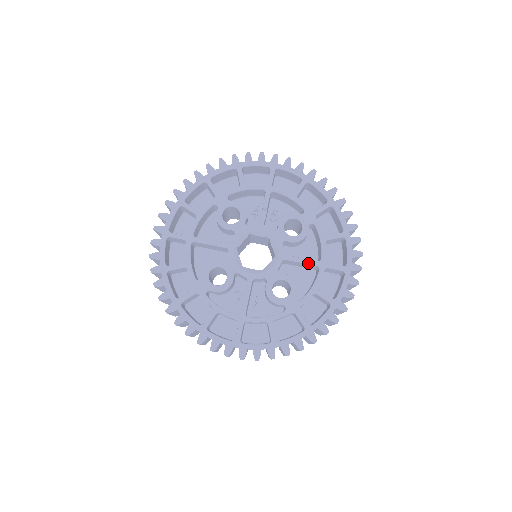
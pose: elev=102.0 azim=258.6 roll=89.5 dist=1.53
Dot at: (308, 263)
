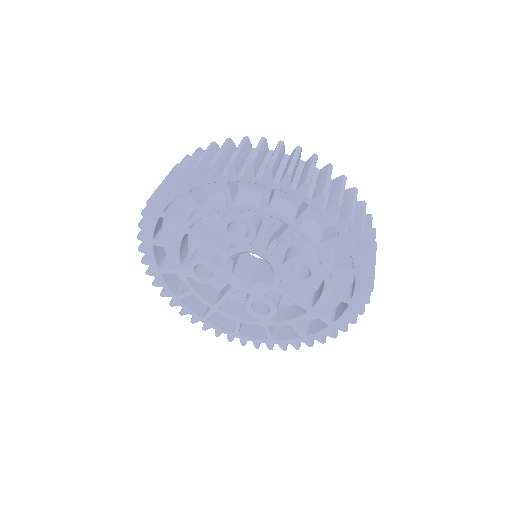
Dot at: (297, 304)
